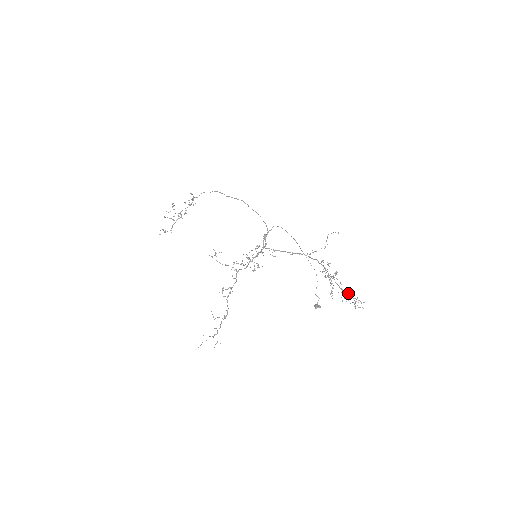
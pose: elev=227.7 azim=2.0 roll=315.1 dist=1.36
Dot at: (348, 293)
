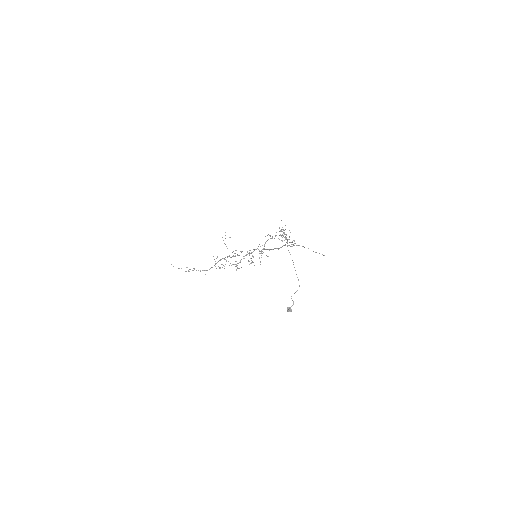
Dot at: (286, 234)
